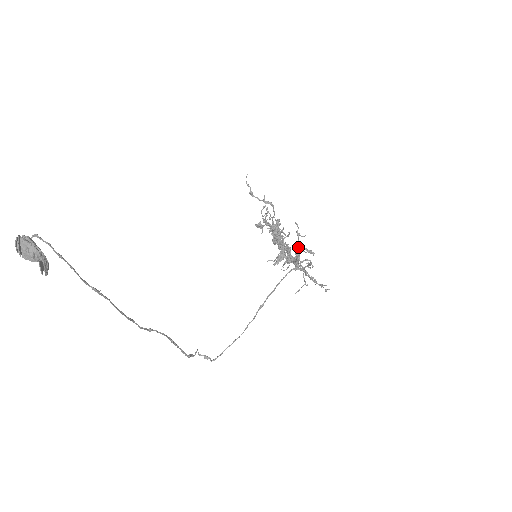
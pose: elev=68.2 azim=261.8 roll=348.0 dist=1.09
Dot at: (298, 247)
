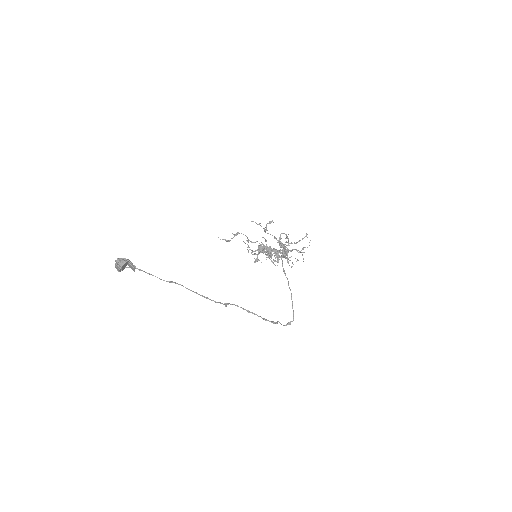
Dot at: (266, 230)
